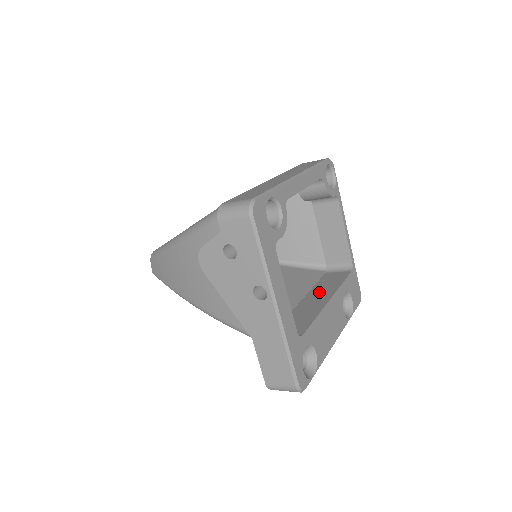
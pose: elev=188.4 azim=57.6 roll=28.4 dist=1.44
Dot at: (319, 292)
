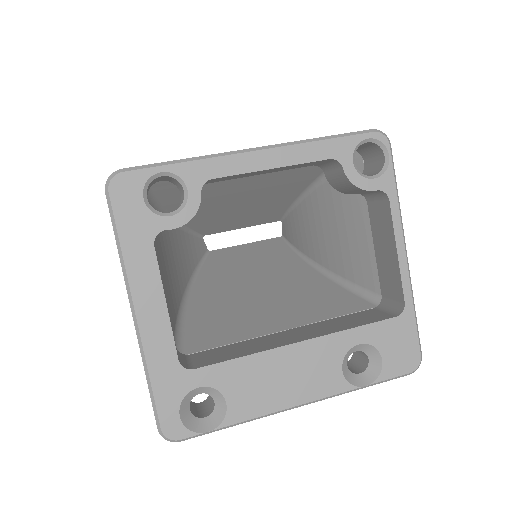
Dot at: (314, 328)
